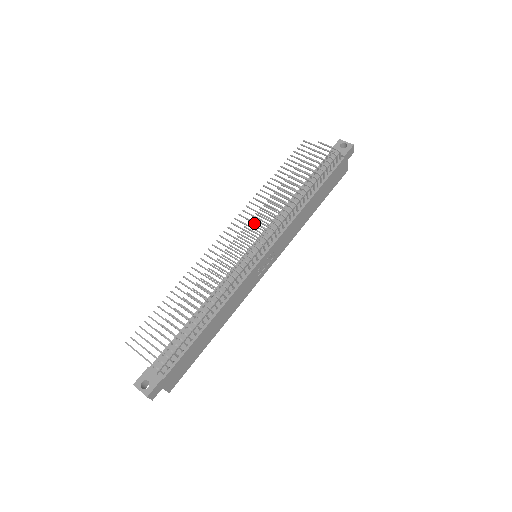
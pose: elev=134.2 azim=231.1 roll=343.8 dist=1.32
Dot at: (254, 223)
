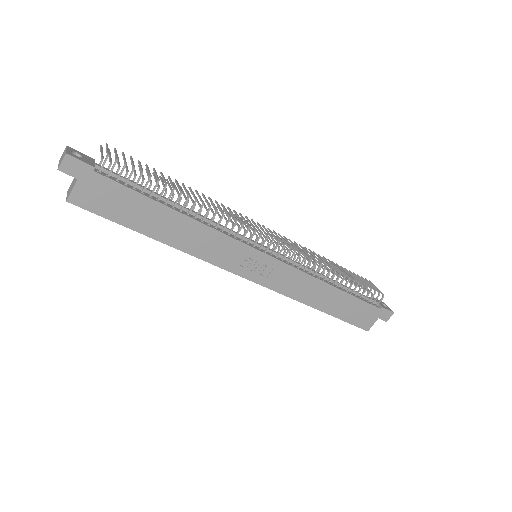
Dot at: (280, 243)
